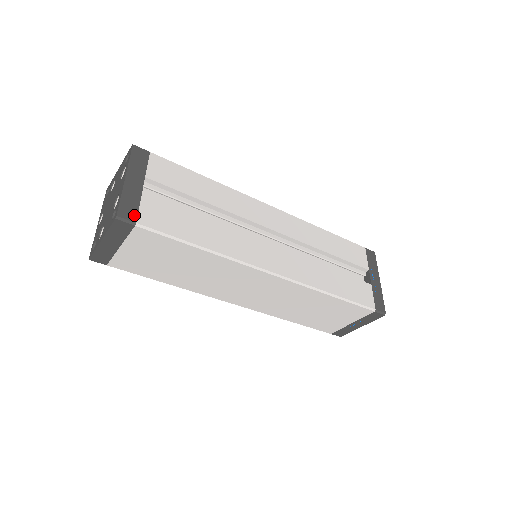
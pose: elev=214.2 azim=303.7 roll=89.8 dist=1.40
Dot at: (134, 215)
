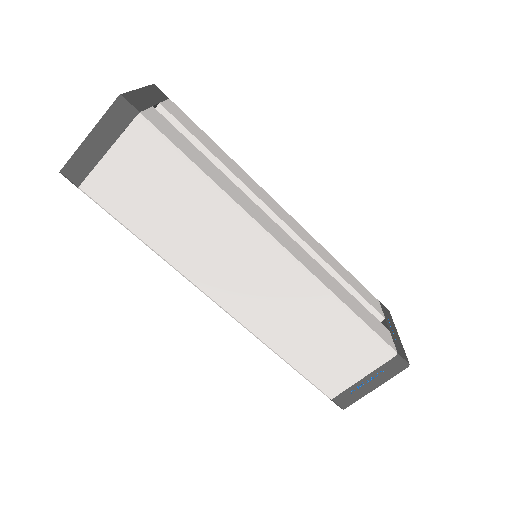
Dot at: (139, 108)
